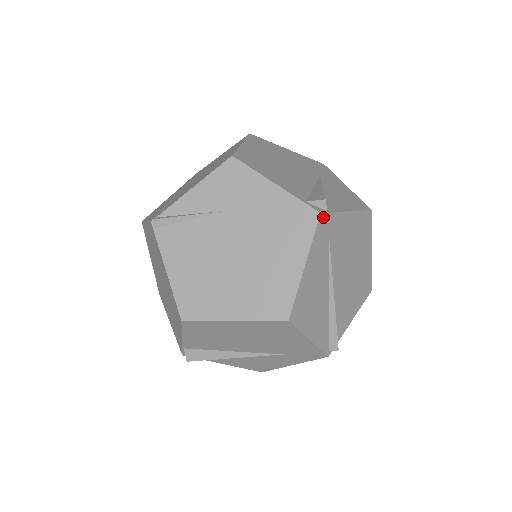
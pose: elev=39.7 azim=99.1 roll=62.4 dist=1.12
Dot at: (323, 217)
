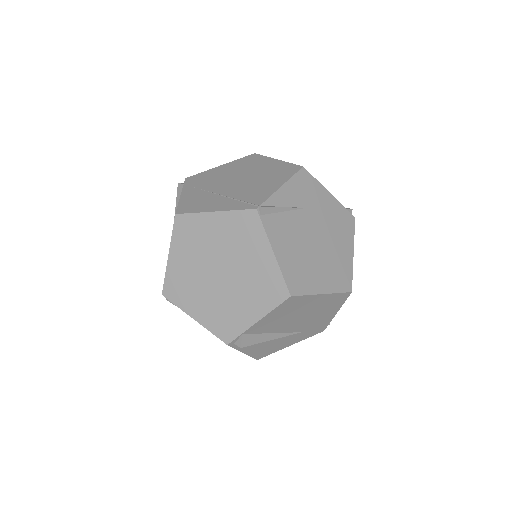
Dot at: (353, 221)
